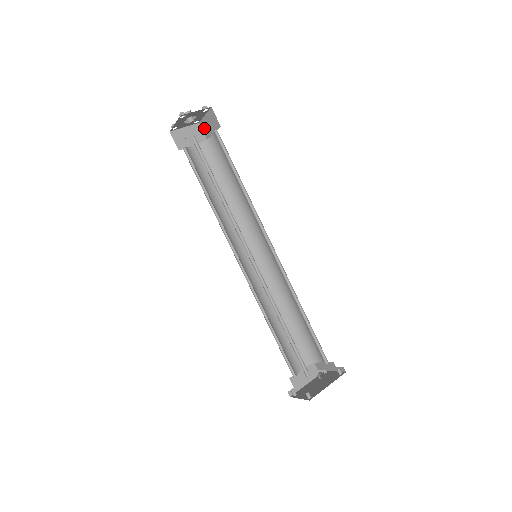
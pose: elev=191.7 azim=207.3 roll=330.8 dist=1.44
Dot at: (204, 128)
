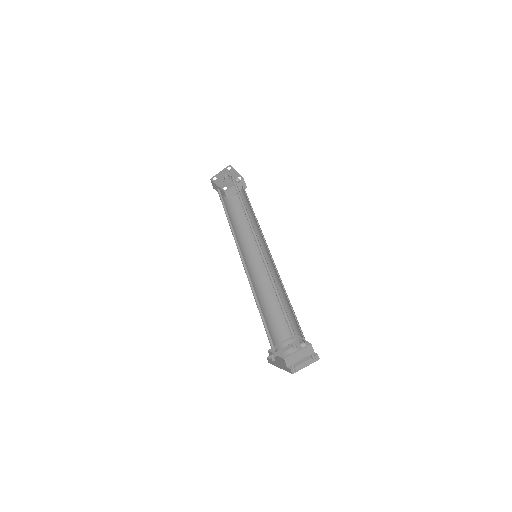
Dot at: (229, 194)
